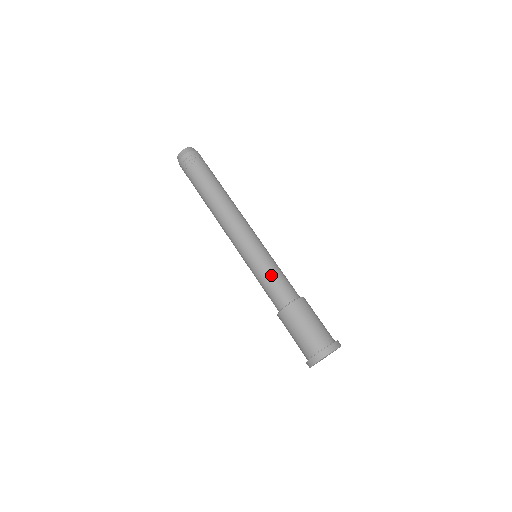
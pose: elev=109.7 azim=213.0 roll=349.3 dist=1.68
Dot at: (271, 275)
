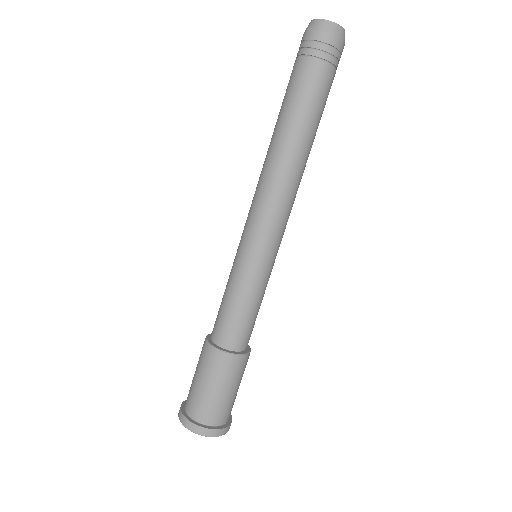
Dot at: (248, 303)
